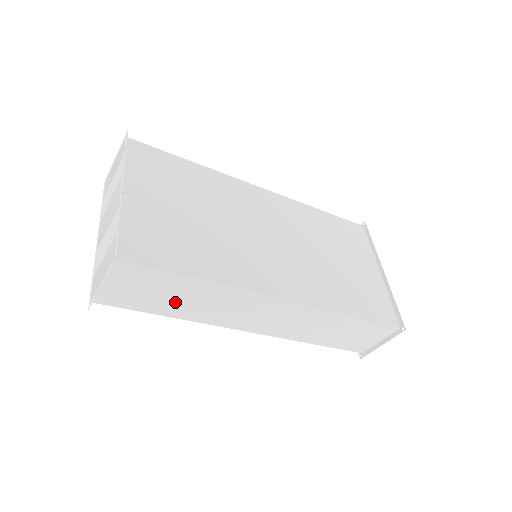
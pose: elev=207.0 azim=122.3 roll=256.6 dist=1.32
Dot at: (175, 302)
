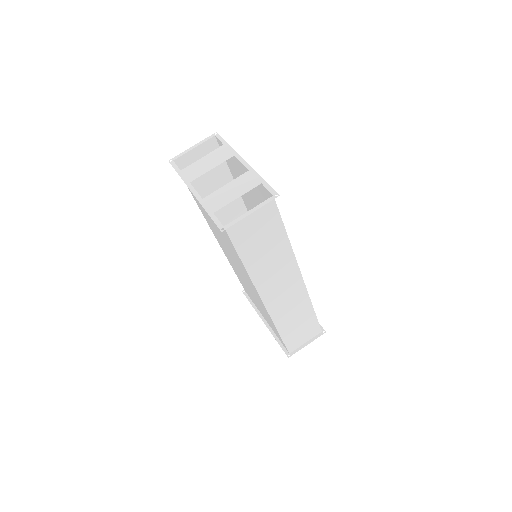
Dot at: (260, 252)
